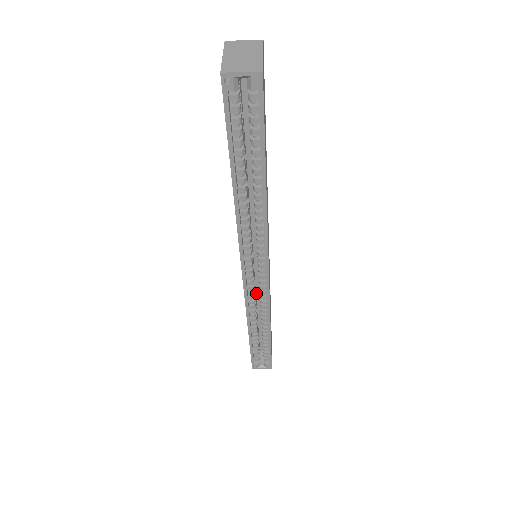
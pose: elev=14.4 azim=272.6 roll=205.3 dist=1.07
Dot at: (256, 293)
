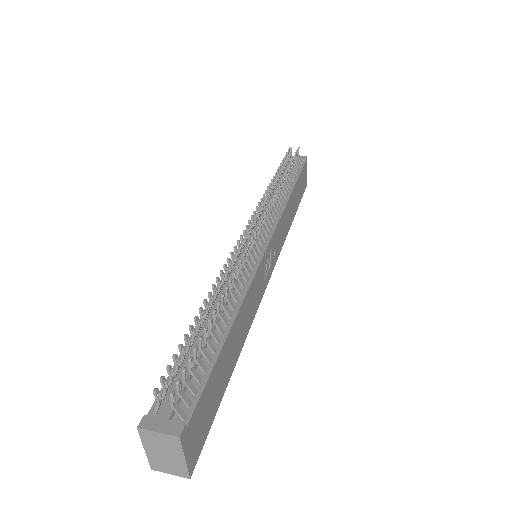
Dot at: occluded
